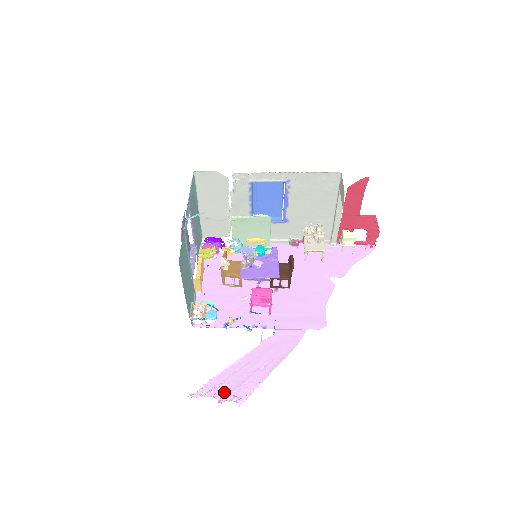
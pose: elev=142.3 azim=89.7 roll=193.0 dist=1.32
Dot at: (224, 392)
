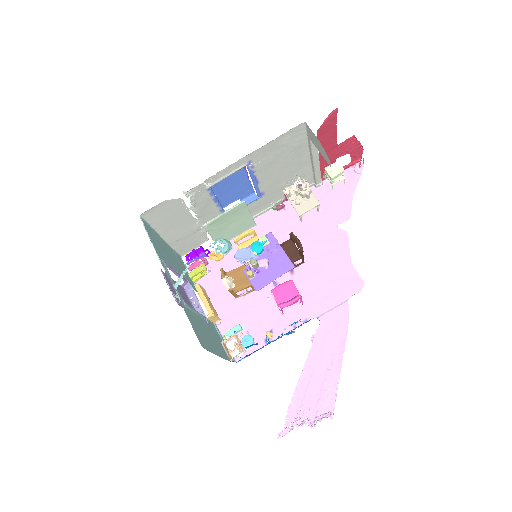
Dot at: (309, 413)
